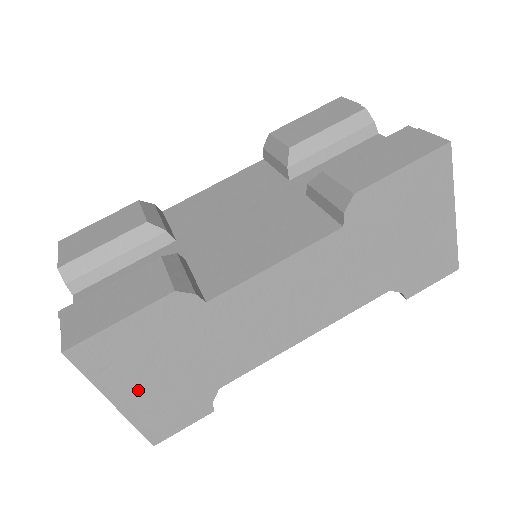
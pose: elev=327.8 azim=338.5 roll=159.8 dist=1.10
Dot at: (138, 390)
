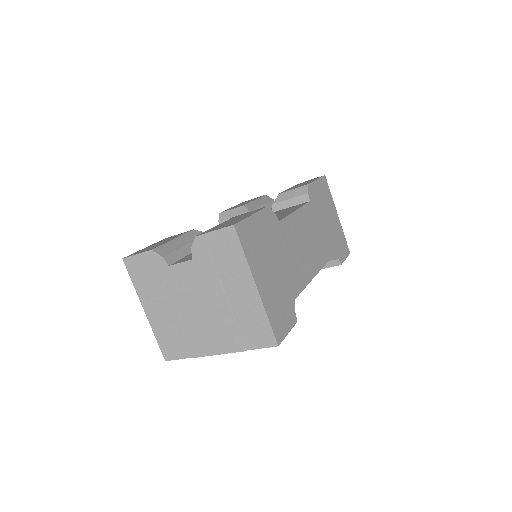
Dot at: (265, 279)
